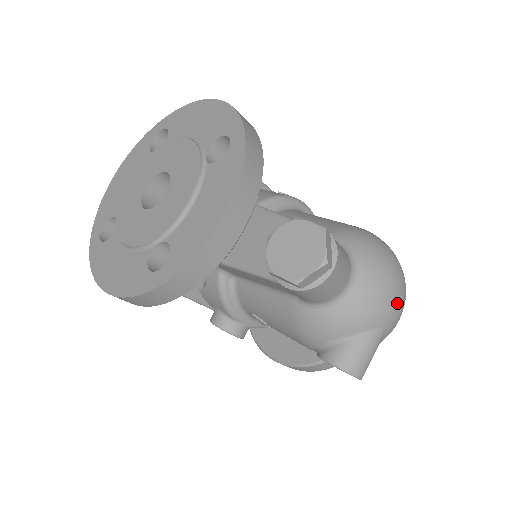
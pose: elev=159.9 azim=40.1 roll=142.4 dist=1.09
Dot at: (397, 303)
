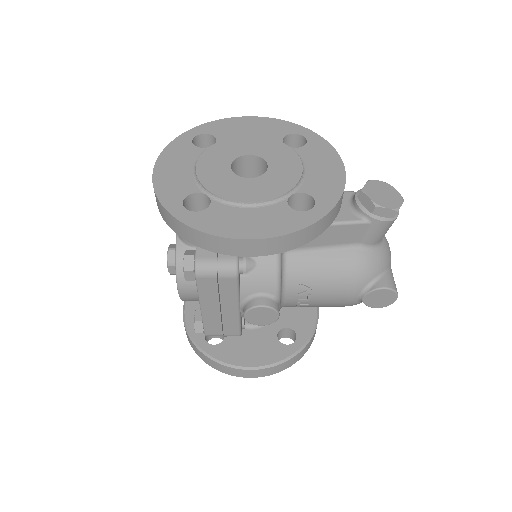
Dot at: occluded
